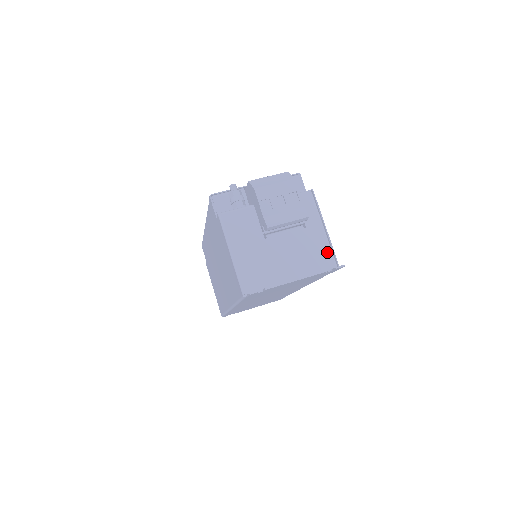
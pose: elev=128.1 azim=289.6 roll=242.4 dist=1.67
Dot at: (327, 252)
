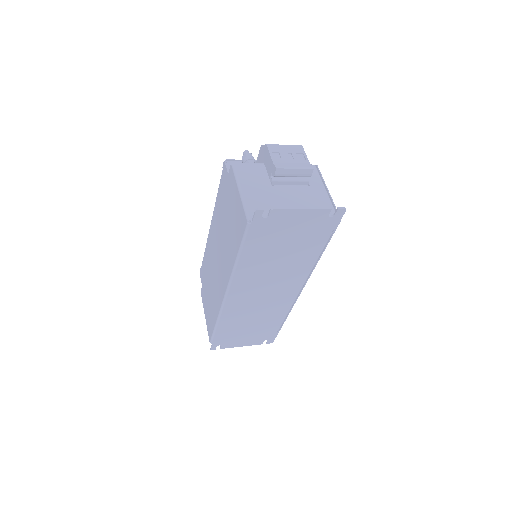
Dot at: (329, 206)
